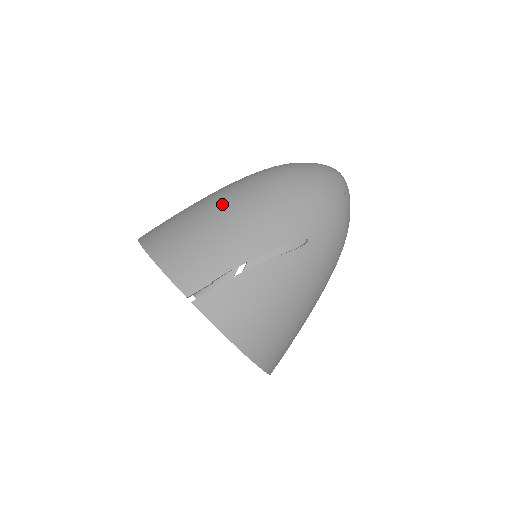
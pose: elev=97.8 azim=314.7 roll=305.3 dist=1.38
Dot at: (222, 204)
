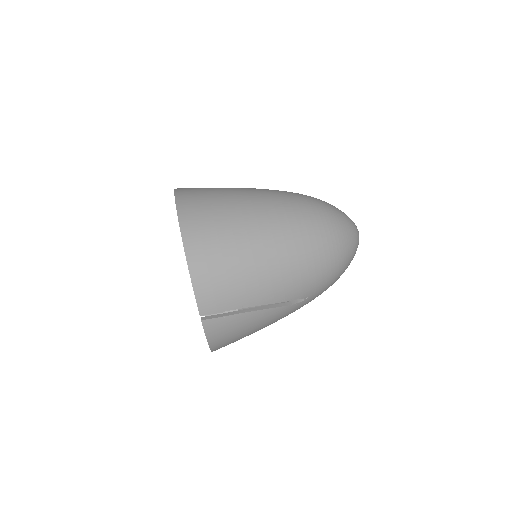
Dot at: (266, 243)
